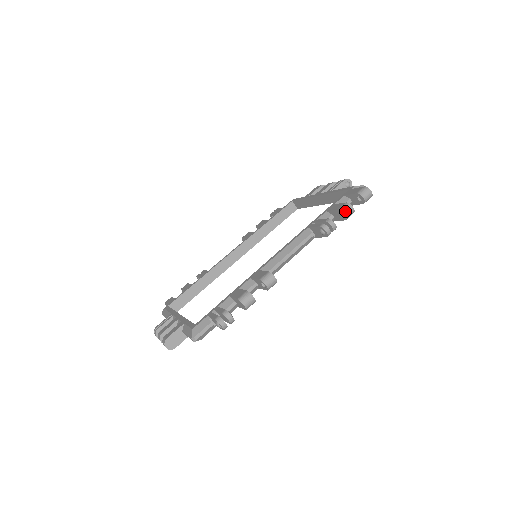
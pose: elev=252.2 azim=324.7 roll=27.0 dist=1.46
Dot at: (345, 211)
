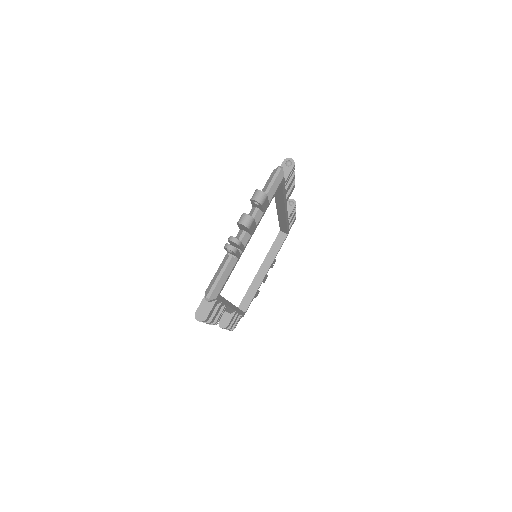
Dot at: occluded
